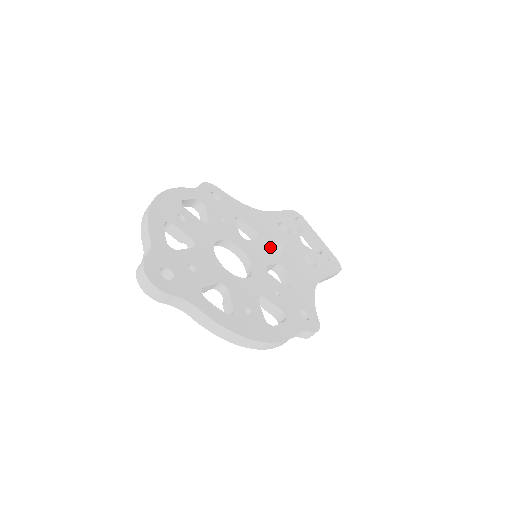
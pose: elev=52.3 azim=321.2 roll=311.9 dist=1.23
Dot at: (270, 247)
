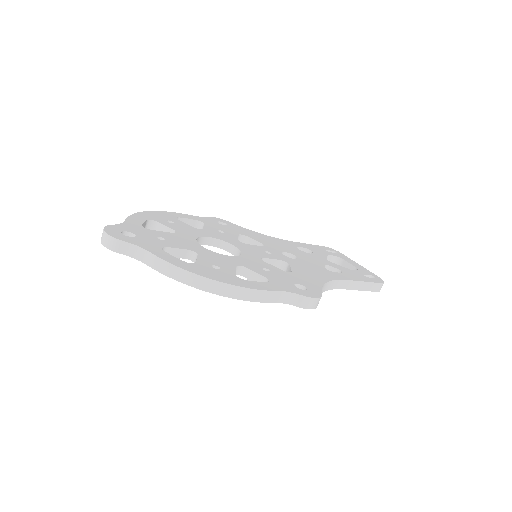
Dot at: (276, 252)
